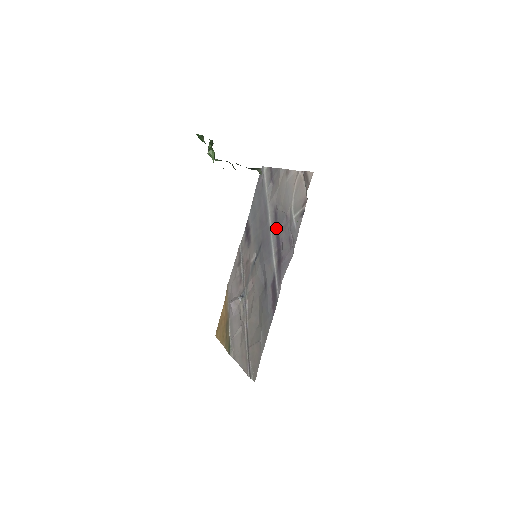
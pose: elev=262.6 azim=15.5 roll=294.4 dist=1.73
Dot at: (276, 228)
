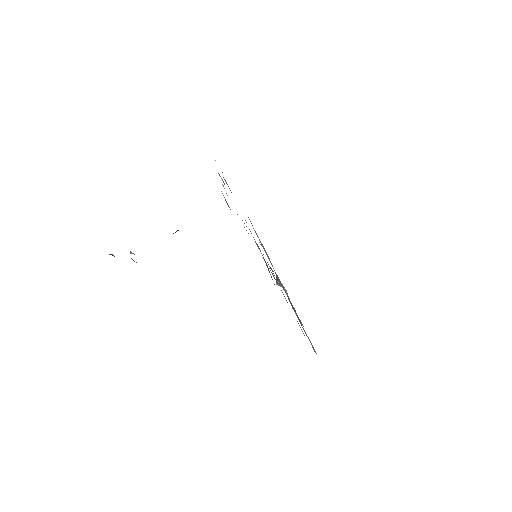
Dot at: (250, 231)
